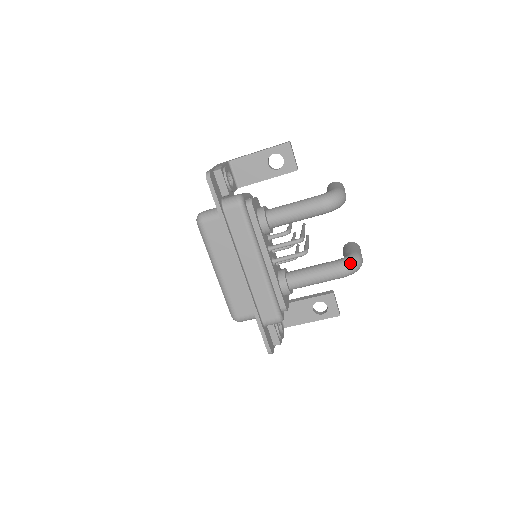
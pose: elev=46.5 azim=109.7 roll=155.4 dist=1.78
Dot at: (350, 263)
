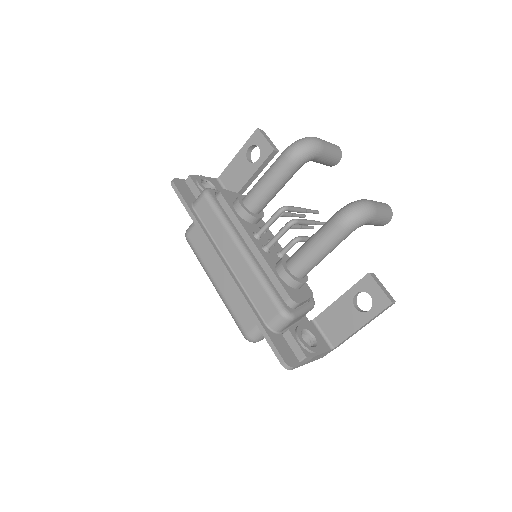
Dot at: (346, 208)
